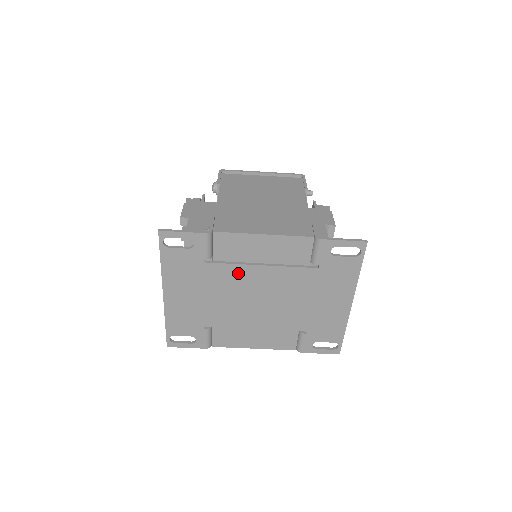
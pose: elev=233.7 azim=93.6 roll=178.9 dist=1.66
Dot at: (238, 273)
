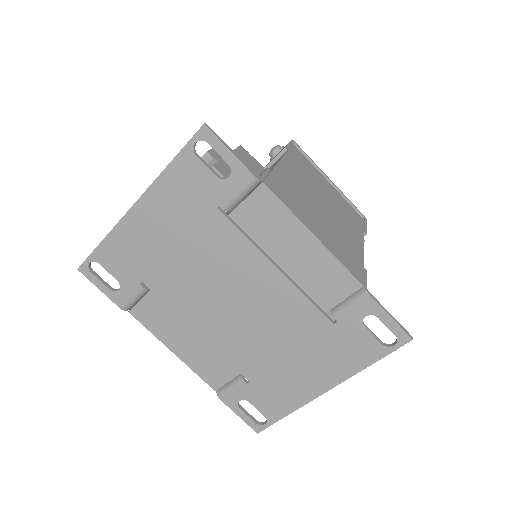
Dot at: (243, 254)
